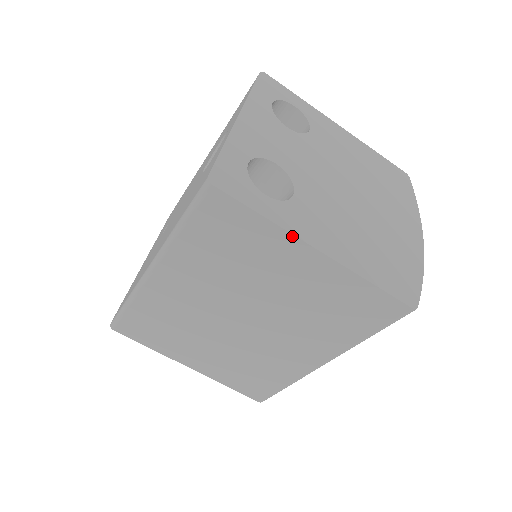
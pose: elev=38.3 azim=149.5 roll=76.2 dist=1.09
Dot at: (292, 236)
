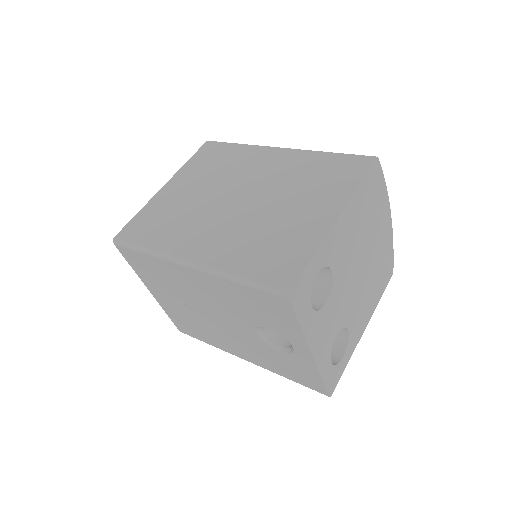
Dot at: (355, 346)
